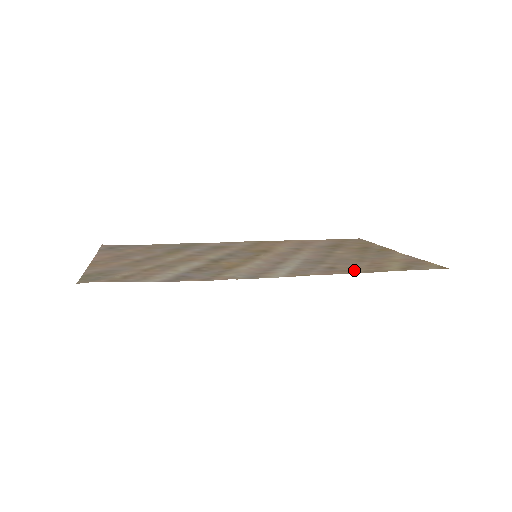
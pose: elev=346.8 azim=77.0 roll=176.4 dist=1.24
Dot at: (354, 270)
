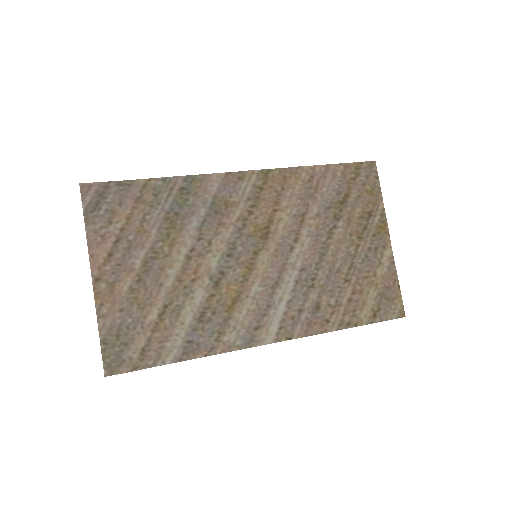
Dot at: (333, 319)
